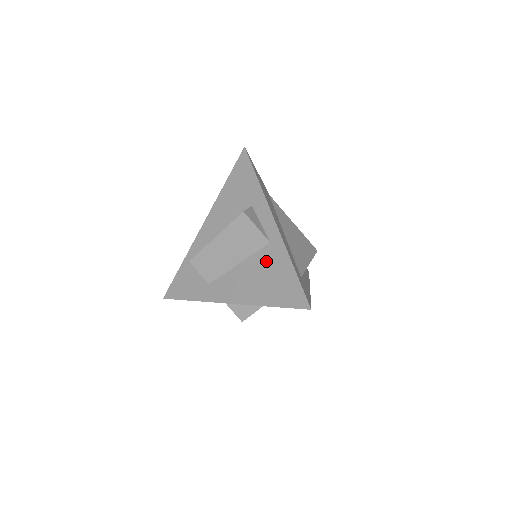
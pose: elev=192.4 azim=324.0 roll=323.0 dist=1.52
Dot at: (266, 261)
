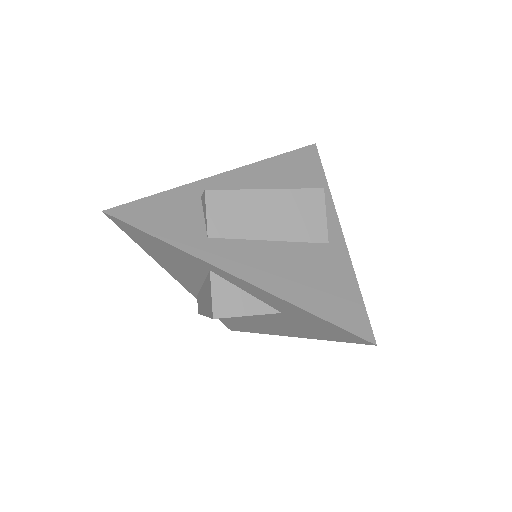
Dot at: (318, 259)
